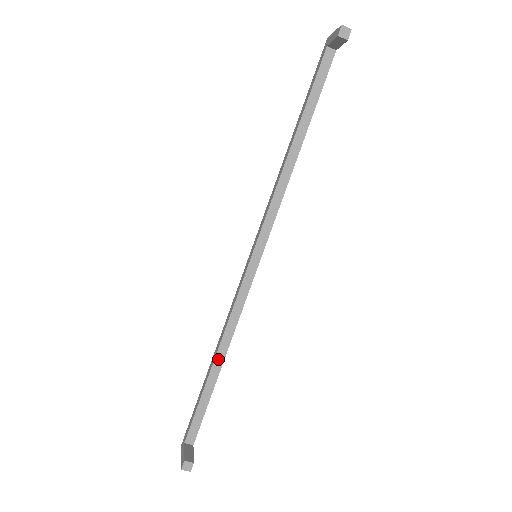
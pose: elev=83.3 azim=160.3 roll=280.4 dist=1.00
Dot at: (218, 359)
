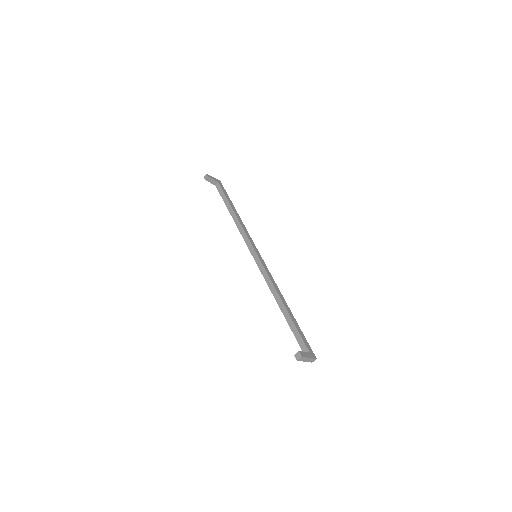
Dot at: (280, 305)
